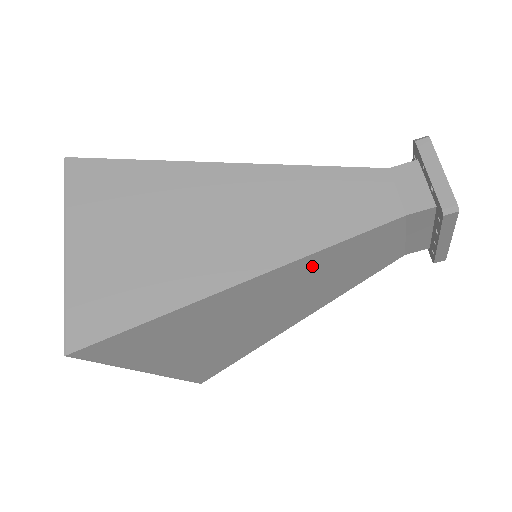
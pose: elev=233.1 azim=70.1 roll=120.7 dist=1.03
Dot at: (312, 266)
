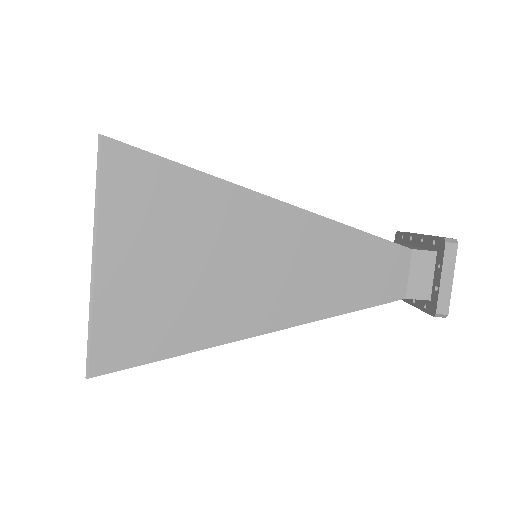
Dot at: occluded
